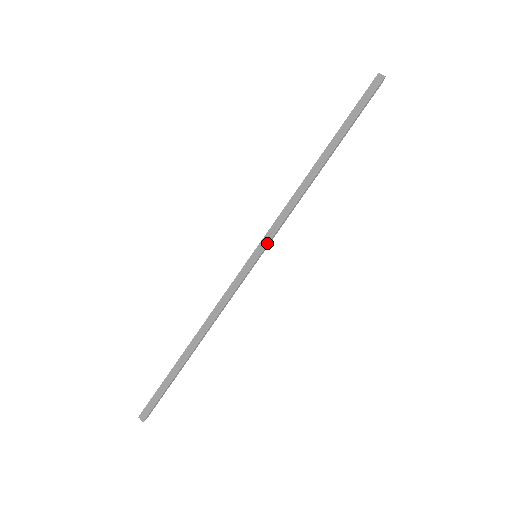
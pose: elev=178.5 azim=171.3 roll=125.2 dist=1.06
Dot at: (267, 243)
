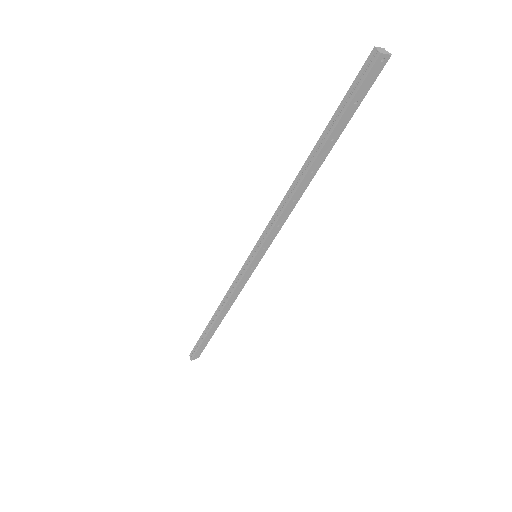
Dot at: (259, 247)
